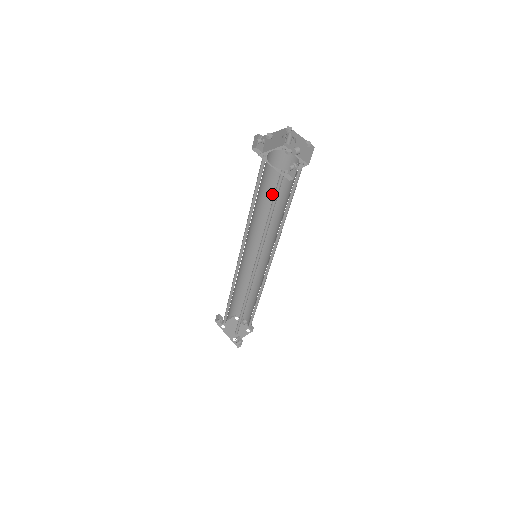
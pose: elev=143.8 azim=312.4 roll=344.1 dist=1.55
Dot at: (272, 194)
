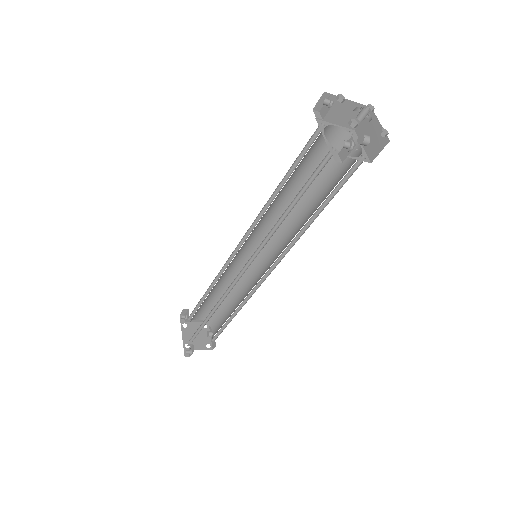
Dot at: (311, 187)
